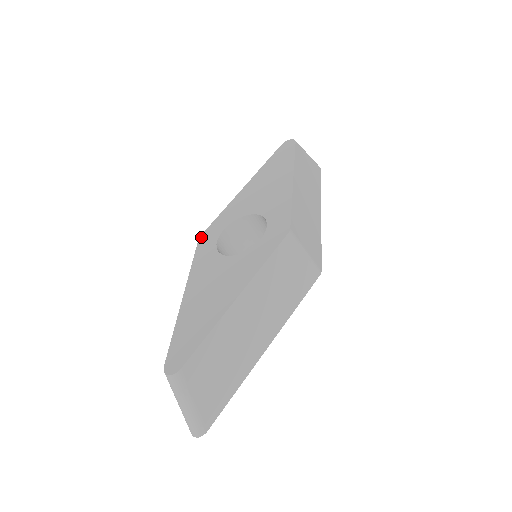
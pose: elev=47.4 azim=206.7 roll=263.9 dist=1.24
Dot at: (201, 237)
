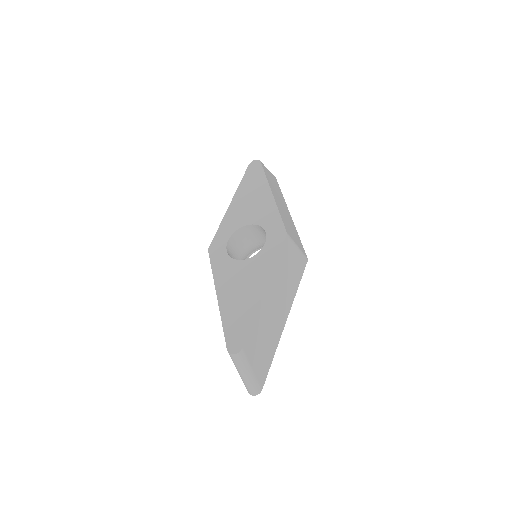
Dot at: (210, 249)
